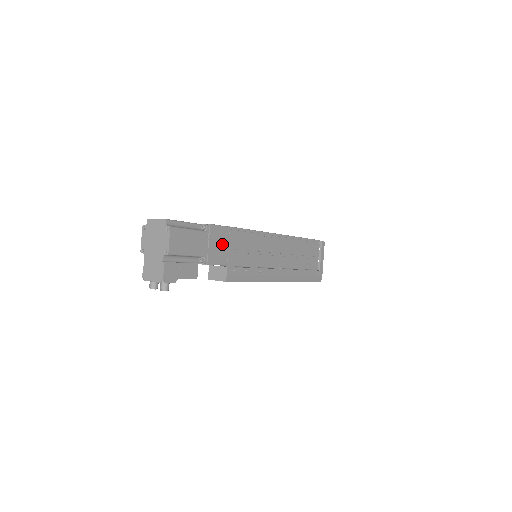
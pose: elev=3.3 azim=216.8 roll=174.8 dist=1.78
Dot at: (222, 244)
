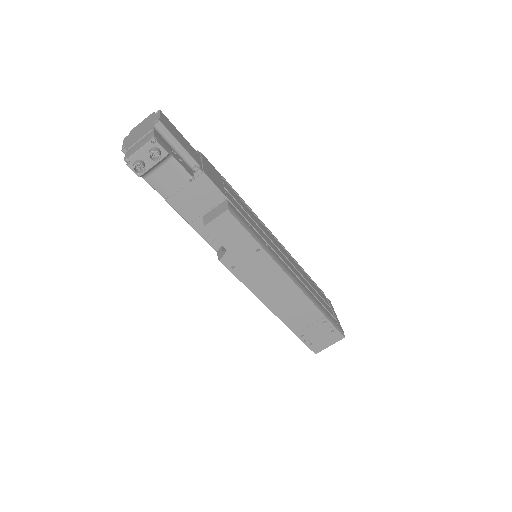
Dot at: (217, 178)
